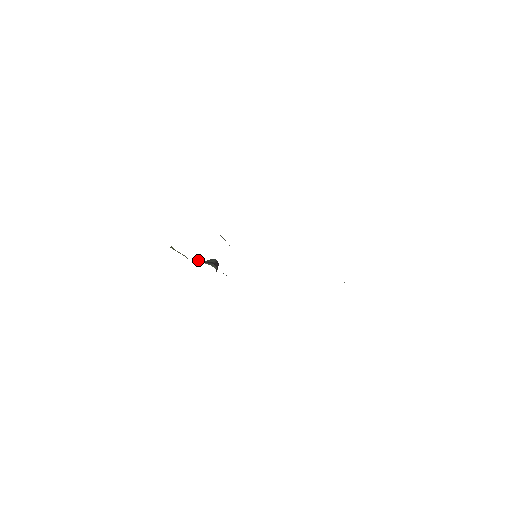
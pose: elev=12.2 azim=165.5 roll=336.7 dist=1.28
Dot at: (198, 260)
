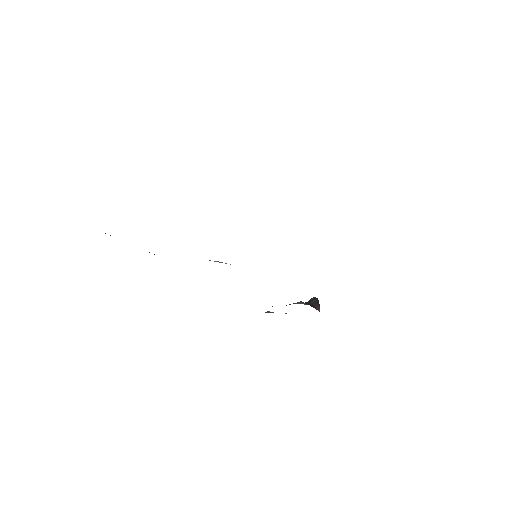
Dot at: occluded
